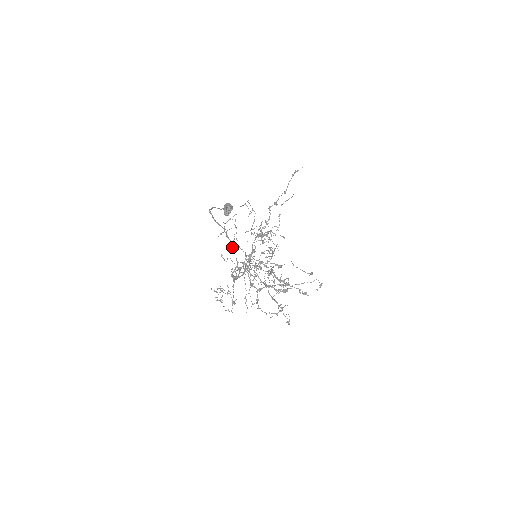
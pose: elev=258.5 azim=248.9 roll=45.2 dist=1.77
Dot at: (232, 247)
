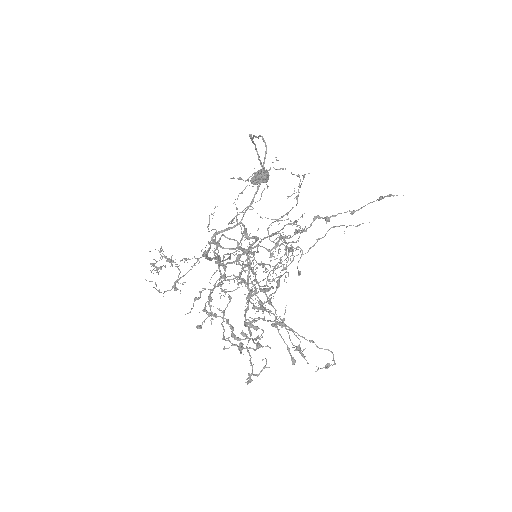
Dot at: (234, 217)
